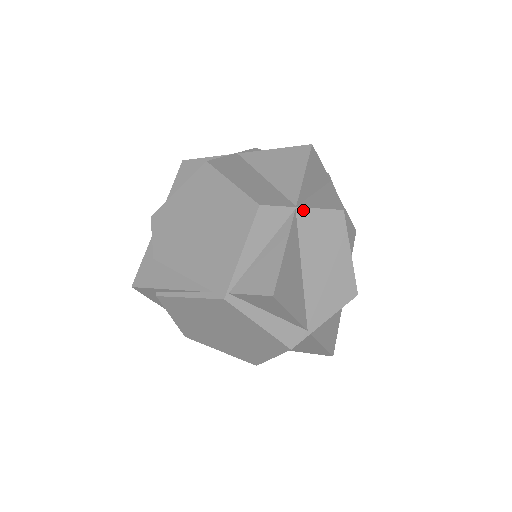
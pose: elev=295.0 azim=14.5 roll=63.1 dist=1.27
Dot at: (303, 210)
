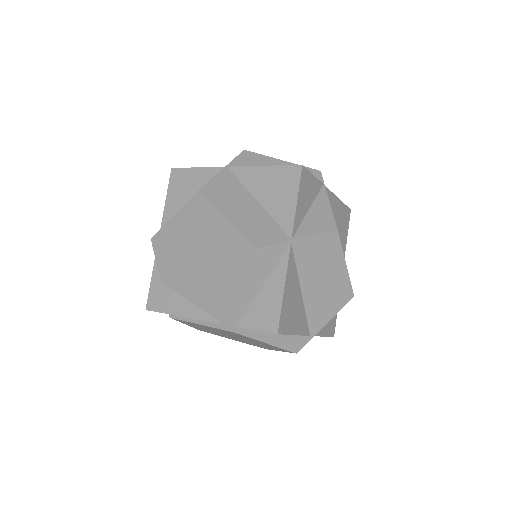
Dot at: (298, 241)
